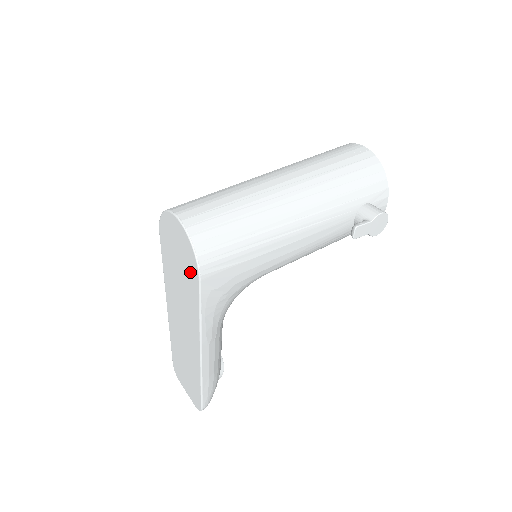
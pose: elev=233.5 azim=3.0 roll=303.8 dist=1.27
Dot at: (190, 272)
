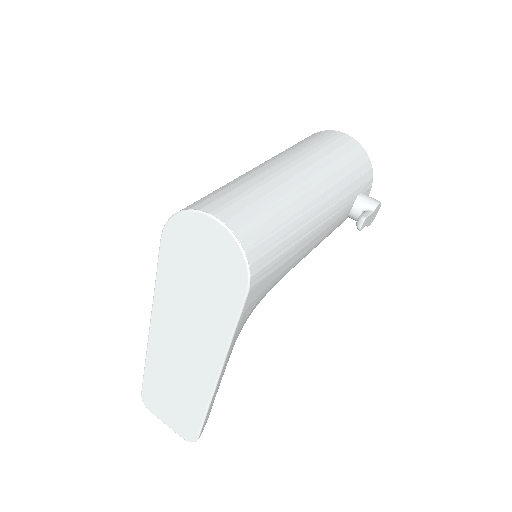
Dot at: (227, 284)
